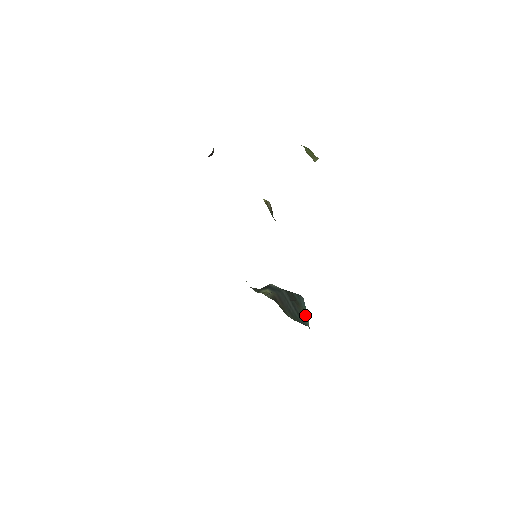
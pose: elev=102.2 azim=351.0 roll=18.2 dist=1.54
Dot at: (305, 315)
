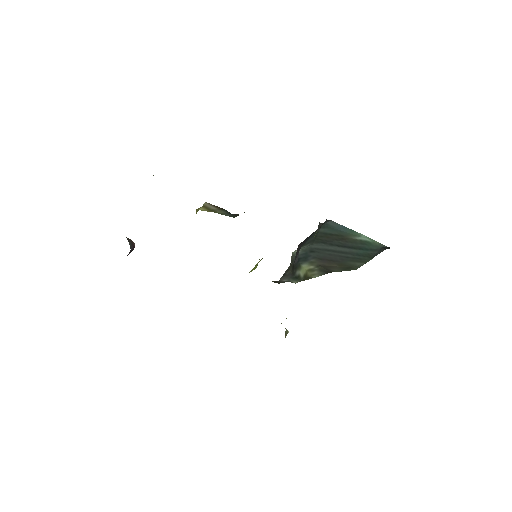
Dot at: (363, 239)
